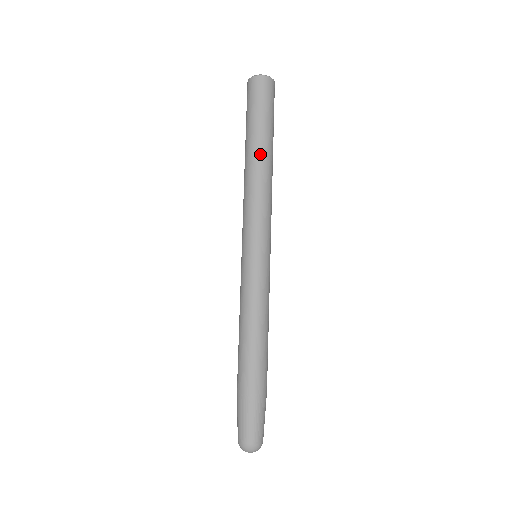
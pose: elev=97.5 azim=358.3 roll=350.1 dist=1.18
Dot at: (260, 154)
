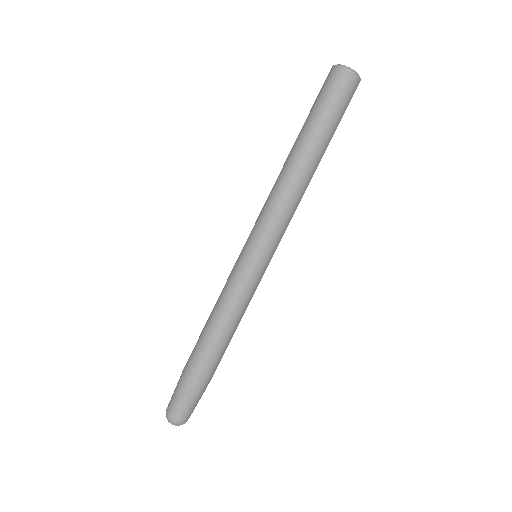
Dot at: (316, 163)
